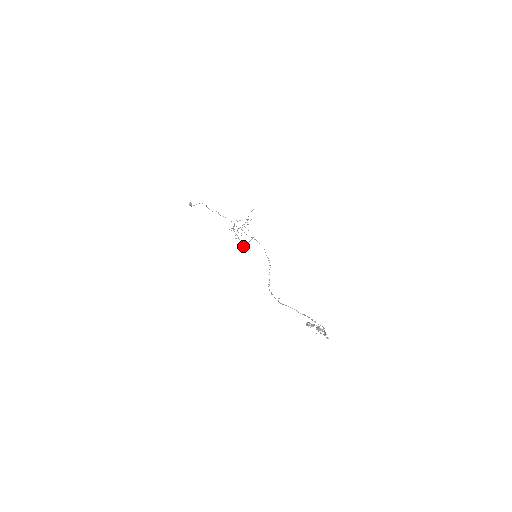
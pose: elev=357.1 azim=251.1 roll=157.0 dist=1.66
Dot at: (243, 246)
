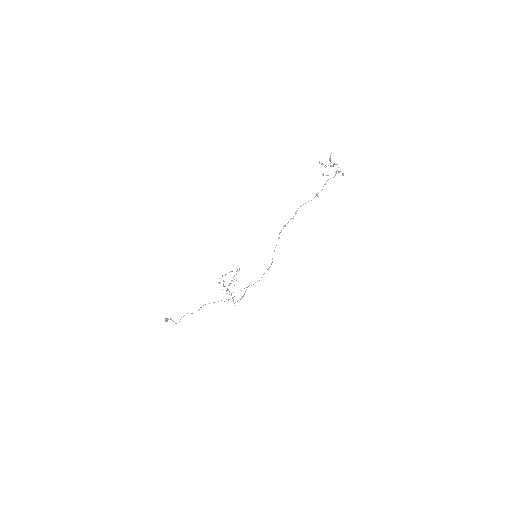
Dot at: occluded
